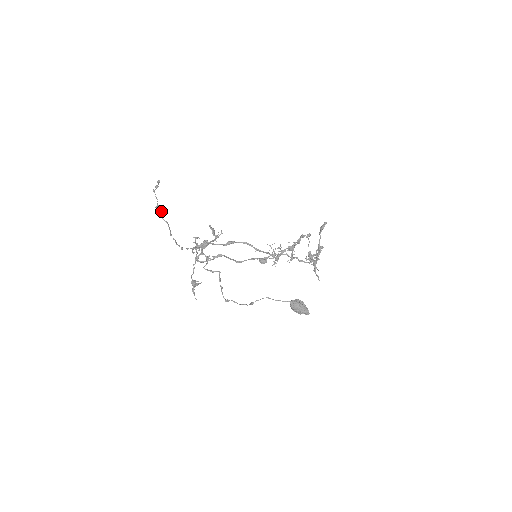
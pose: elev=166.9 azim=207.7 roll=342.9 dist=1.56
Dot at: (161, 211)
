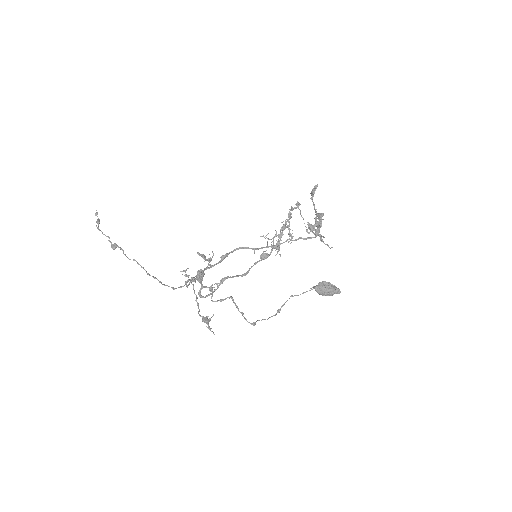
Dot at: occluded
